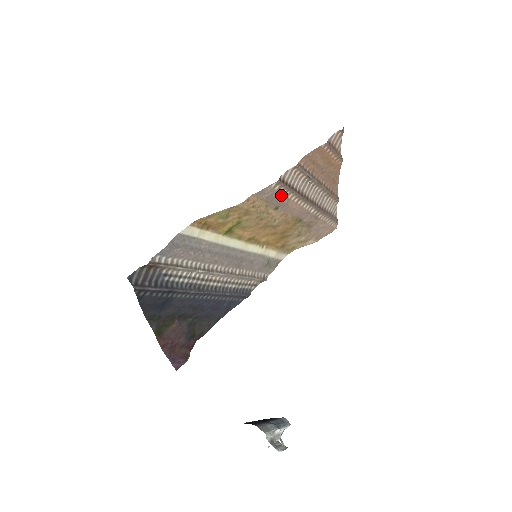
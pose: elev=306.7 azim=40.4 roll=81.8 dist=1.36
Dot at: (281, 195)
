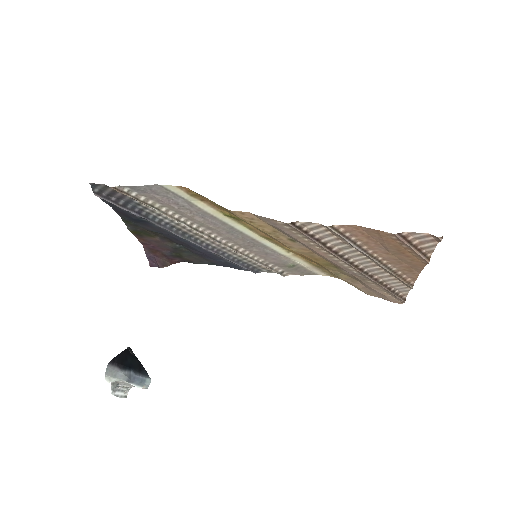
Dot at: (297, 235)
